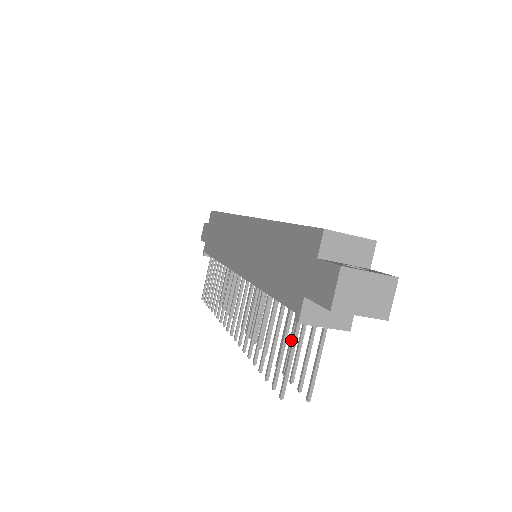
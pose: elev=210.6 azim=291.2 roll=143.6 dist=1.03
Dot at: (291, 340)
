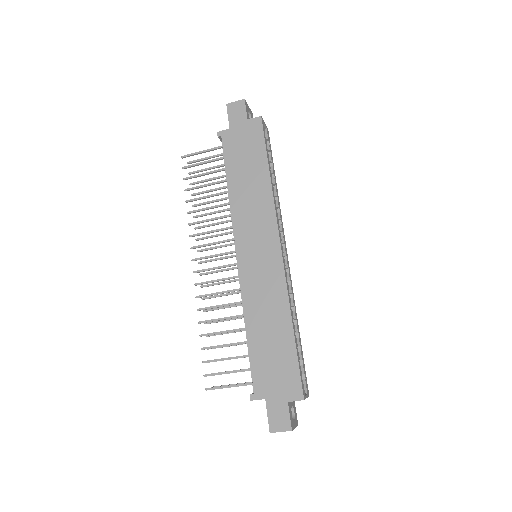
Dot at: (229, 346)
